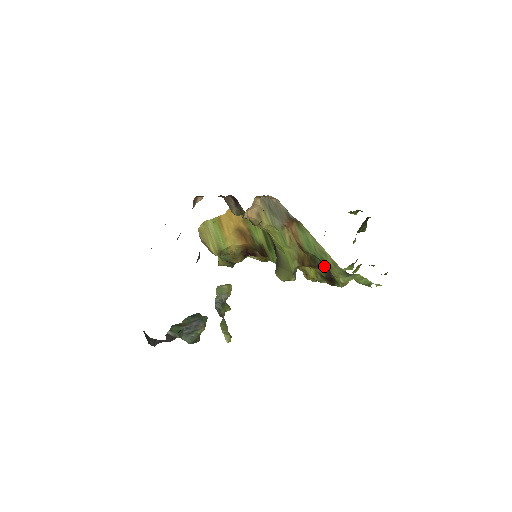
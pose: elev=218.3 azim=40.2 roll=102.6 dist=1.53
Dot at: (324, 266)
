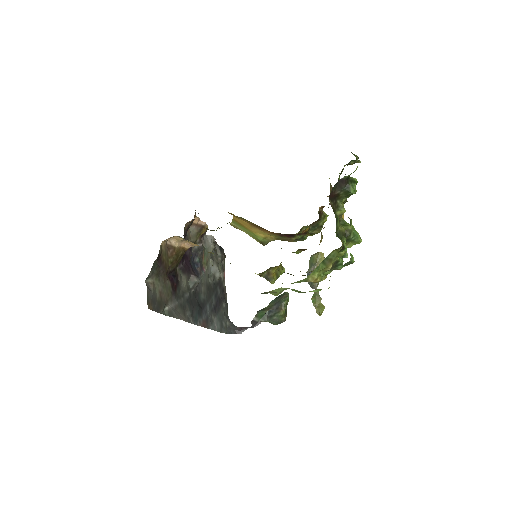
Dot at: occluded
